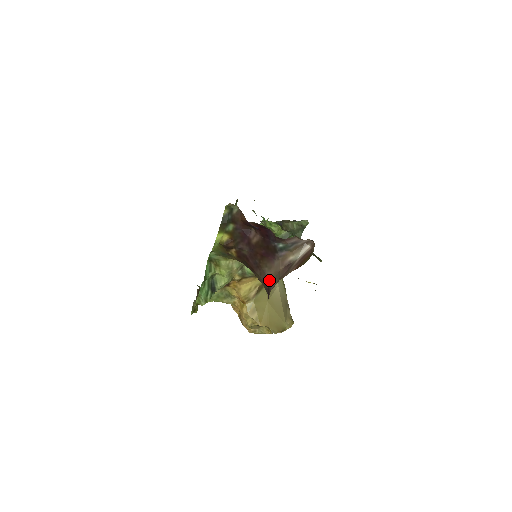
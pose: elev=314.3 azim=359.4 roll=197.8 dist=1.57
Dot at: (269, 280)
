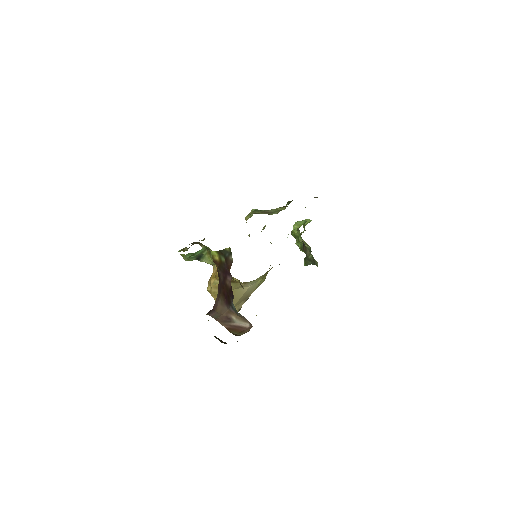
Dot at: (216, 308)
